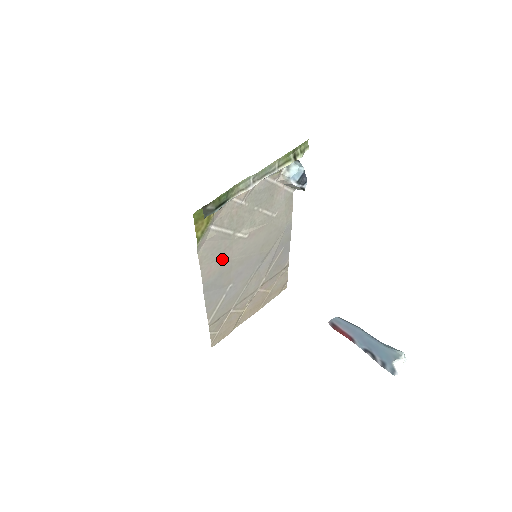
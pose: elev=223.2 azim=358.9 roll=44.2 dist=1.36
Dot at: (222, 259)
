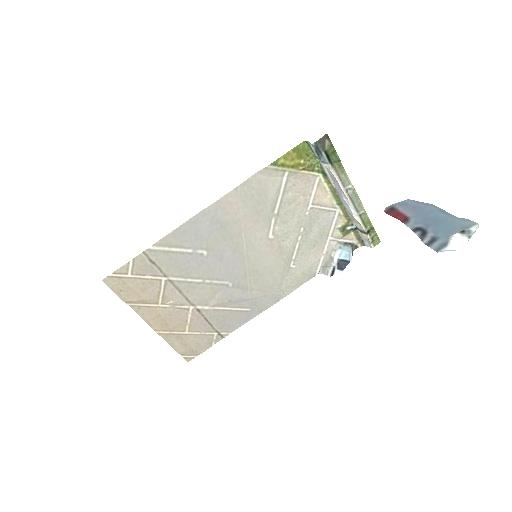
Dot at: (244, 216)
